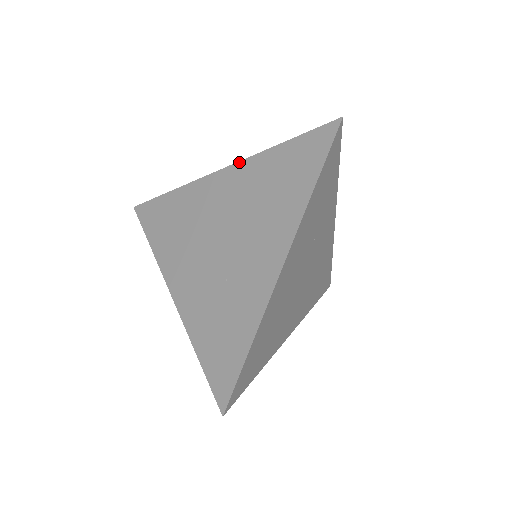
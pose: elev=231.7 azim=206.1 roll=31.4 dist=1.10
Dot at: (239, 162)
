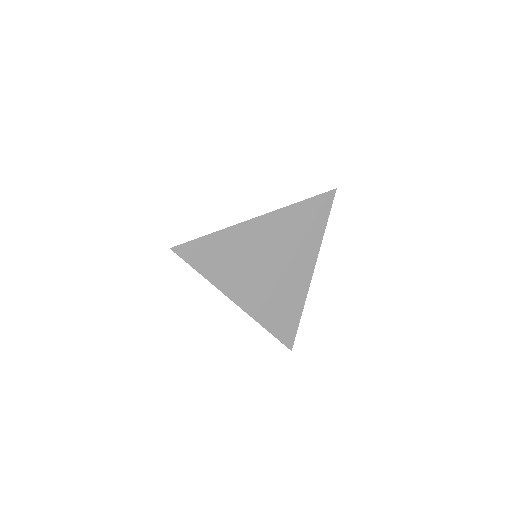
Dot at: occluded
